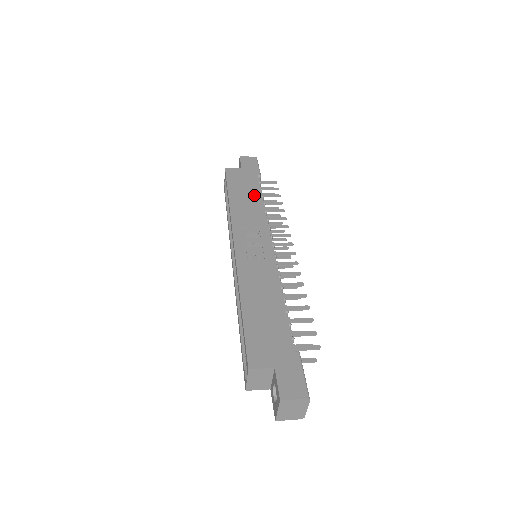
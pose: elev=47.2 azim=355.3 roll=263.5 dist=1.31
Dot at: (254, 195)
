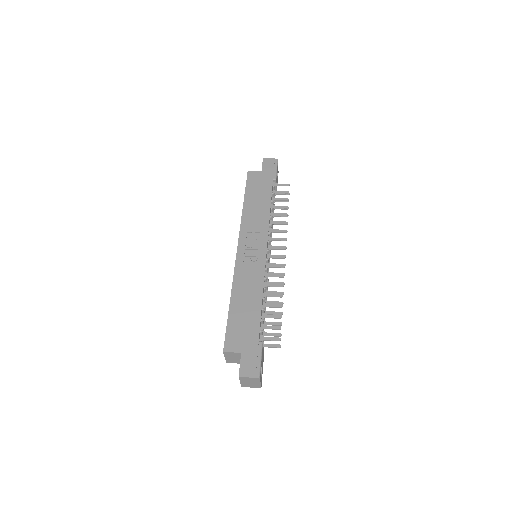
Dot at: (265, 200)
